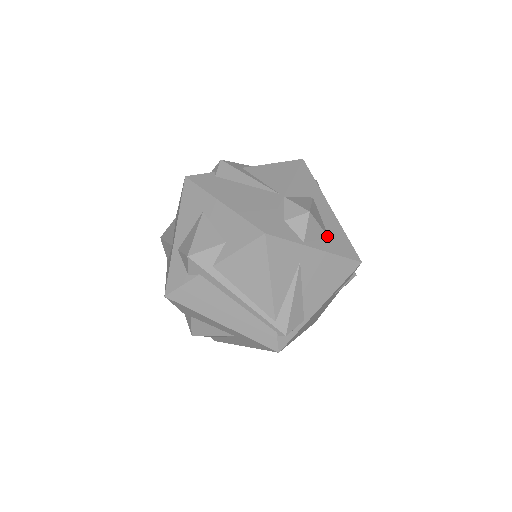
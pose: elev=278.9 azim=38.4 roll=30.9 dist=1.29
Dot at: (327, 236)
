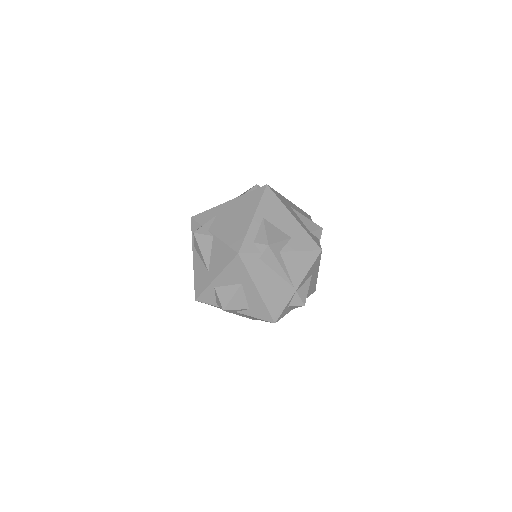
Dot at: occluded
